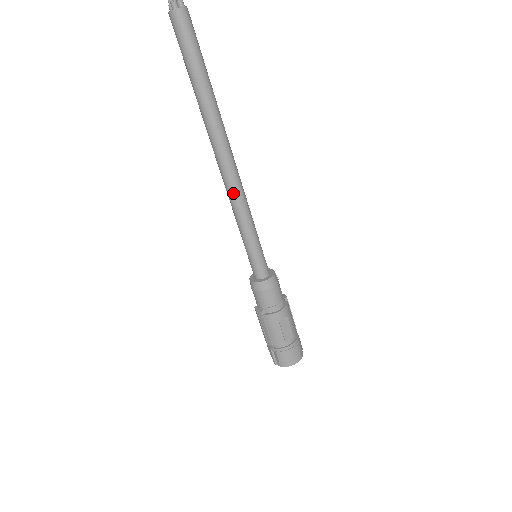
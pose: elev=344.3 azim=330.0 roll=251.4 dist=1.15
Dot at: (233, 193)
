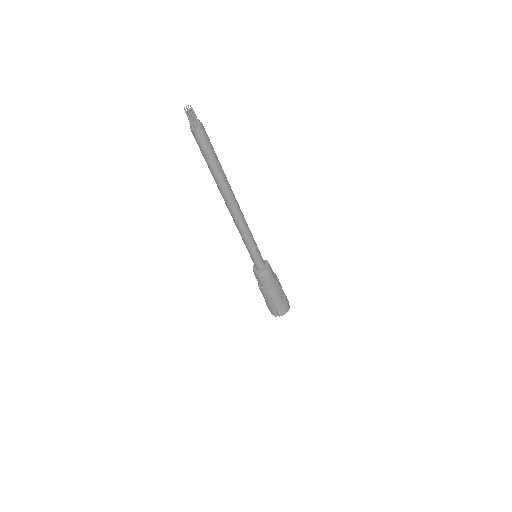
Dot at: (241, 224)
